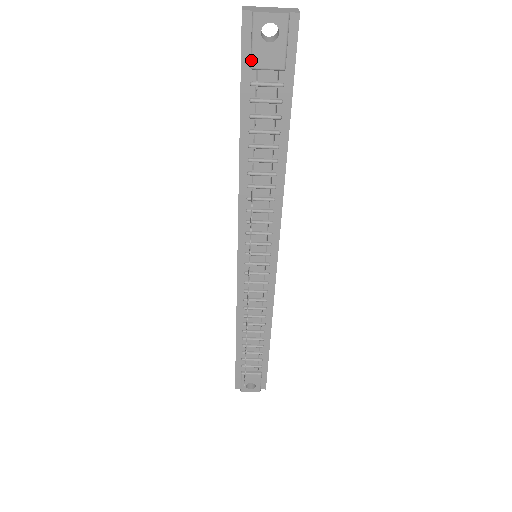
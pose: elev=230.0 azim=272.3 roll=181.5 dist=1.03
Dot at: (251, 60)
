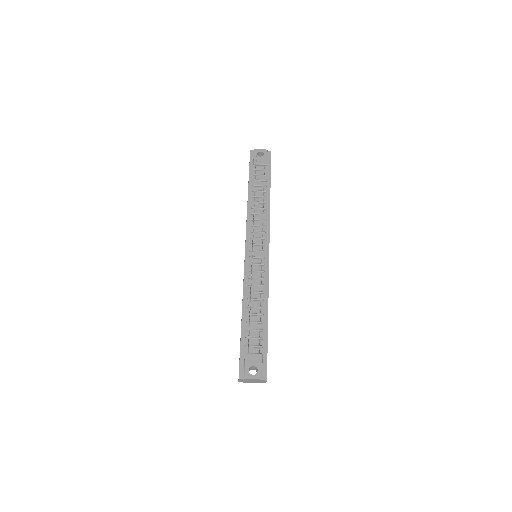
Dot at: (254, 161)
